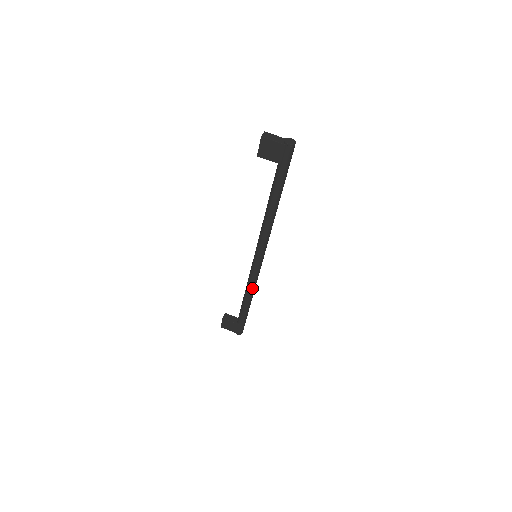
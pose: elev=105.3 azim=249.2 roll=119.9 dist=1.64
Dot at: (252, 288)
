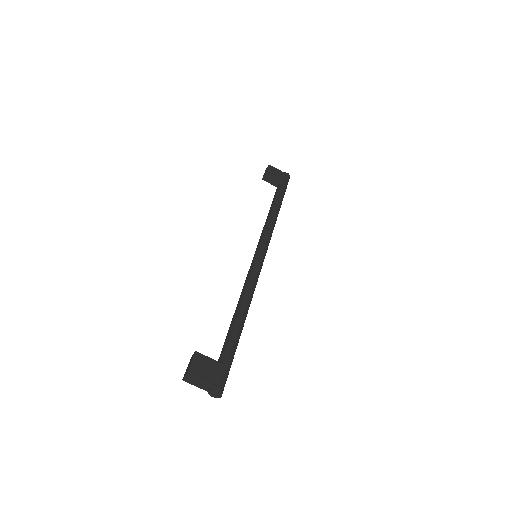
Dot at: occluded
